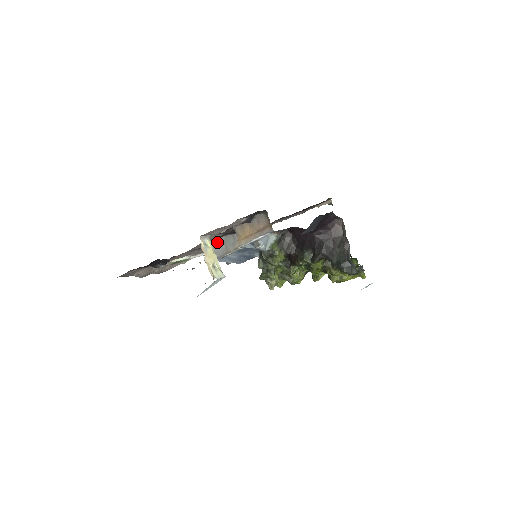
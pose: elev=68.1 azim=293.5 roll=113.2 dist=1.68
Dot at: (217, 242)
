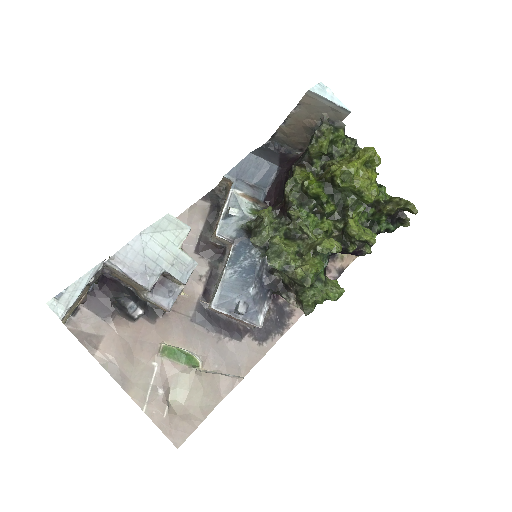
Dot at: (214, 292)
